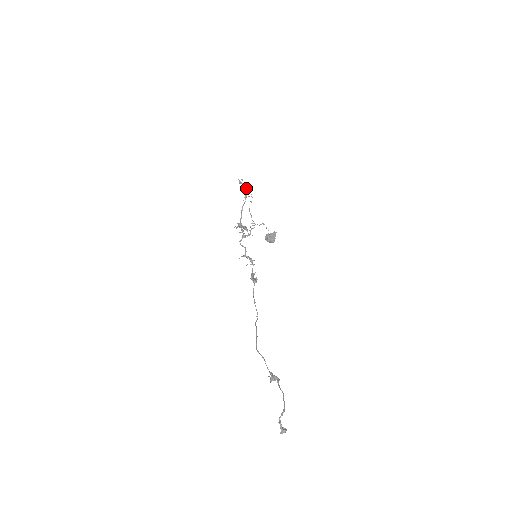
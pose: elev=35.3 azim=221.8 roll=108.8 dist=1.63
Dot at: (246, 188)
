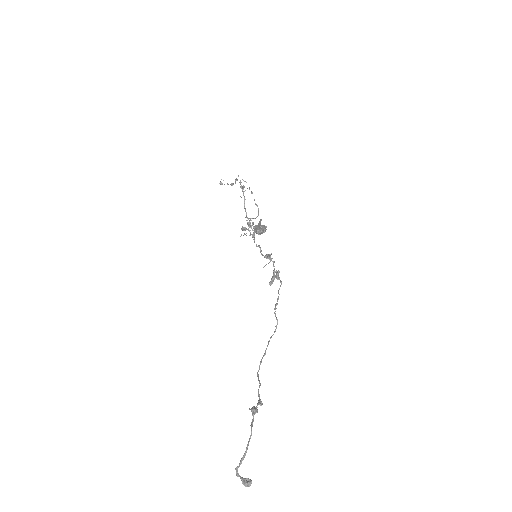
Dot at: occluded
